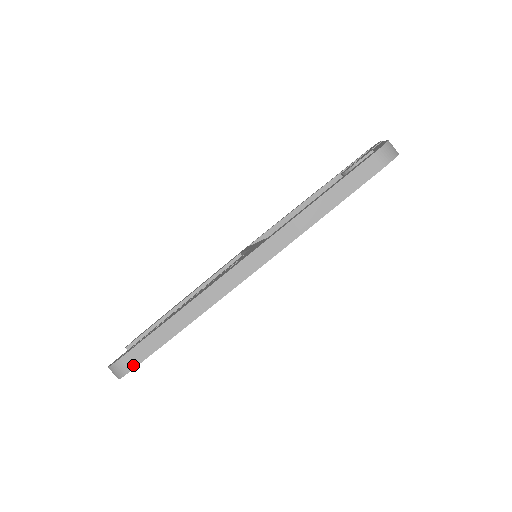
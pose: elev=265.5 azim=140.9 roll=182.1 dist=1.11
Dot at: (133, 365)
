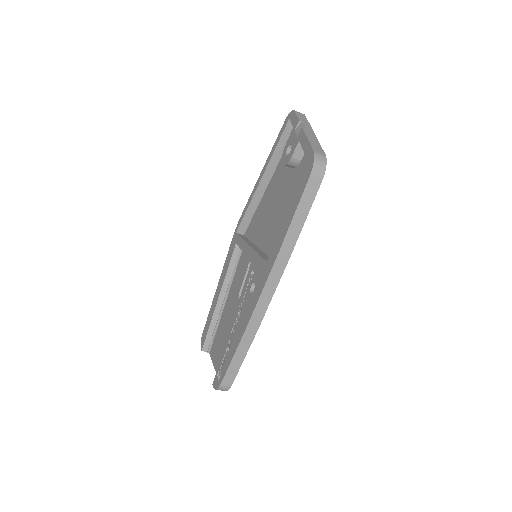
Dot at: (231, 382)
